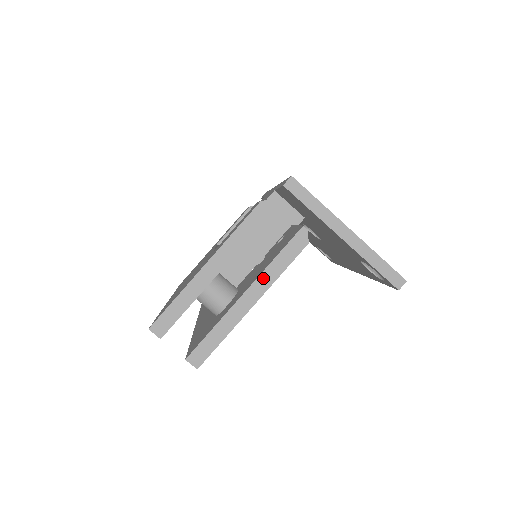
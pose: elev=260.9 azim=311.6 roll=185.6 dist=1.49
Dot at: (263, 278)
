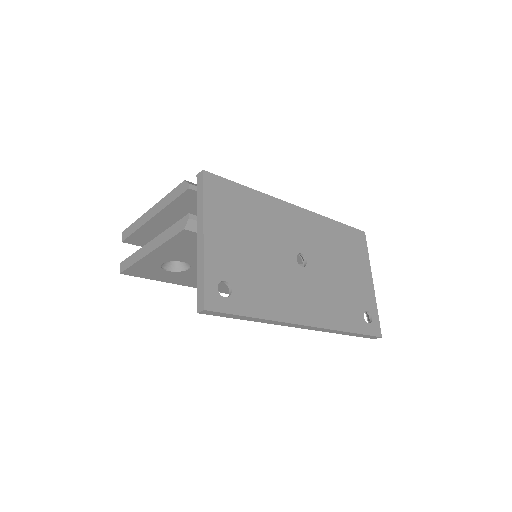
Dot at: (160, 238)
